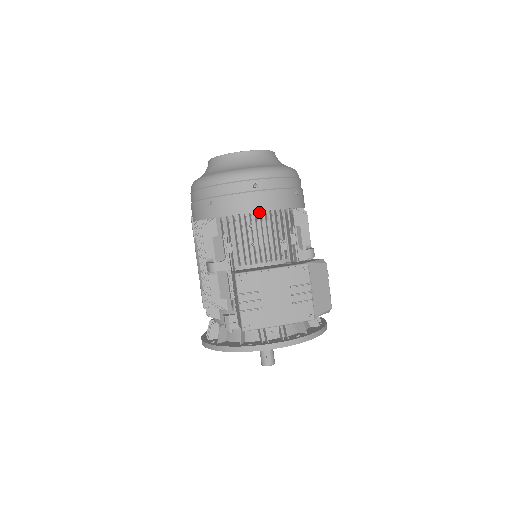
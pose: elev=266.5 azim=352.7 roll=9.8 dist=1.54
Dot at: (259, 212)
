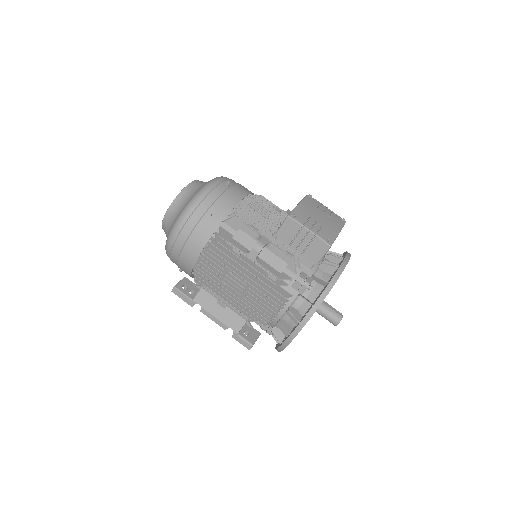
Dot at: occluded
